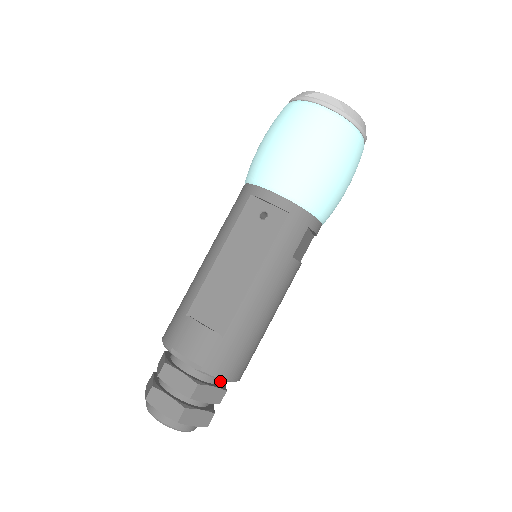
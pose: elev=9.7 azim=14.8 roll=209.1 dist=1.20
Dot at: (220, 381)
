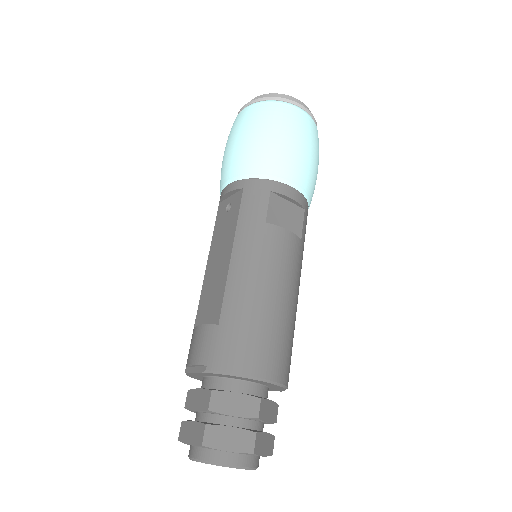
Dot at: (255, 393)
